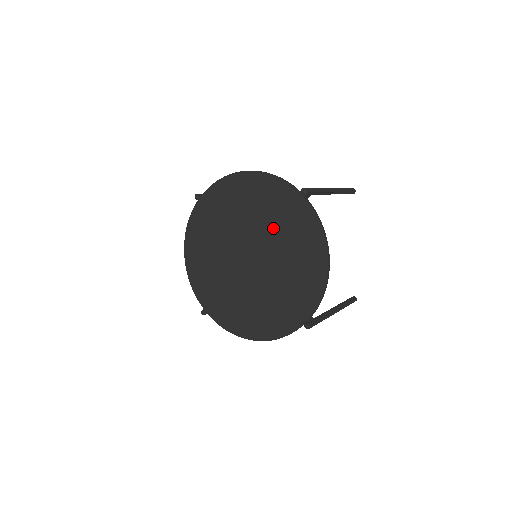
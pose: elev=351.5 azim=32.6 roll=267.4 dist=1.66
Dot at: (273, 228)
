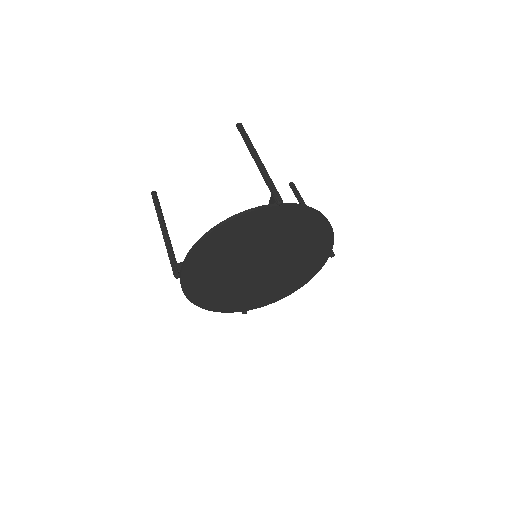
Dot at: (269, 238)
